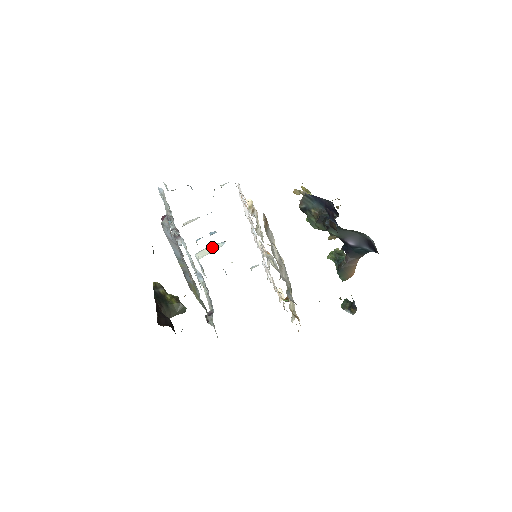
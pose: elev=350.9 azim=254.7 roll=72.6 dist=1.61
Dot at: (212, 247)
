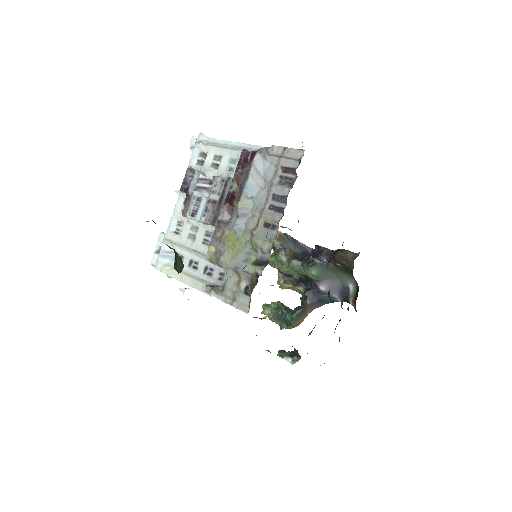
Dot at: occluded
